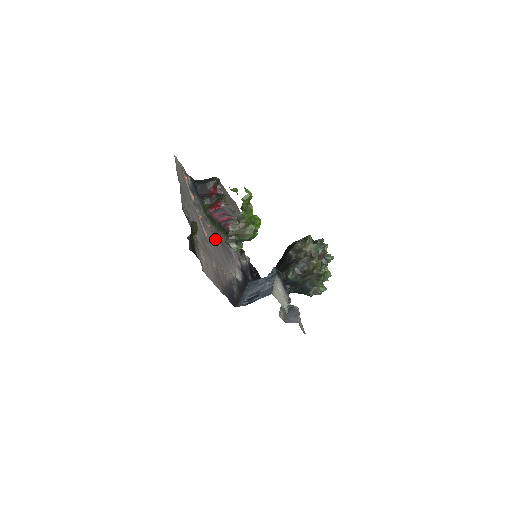
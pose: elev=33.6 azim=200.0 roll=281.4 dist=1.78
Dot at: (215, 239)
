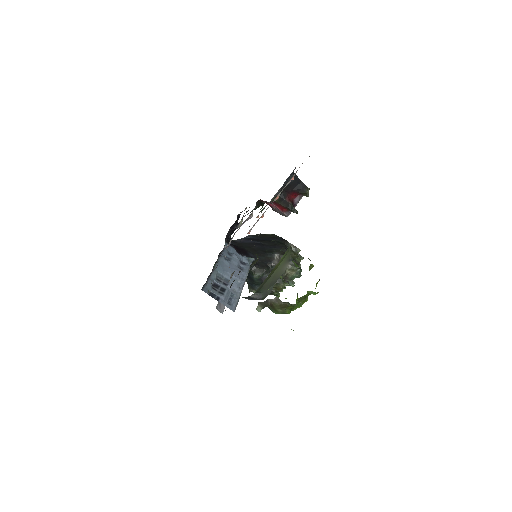
Dot at: occluded
